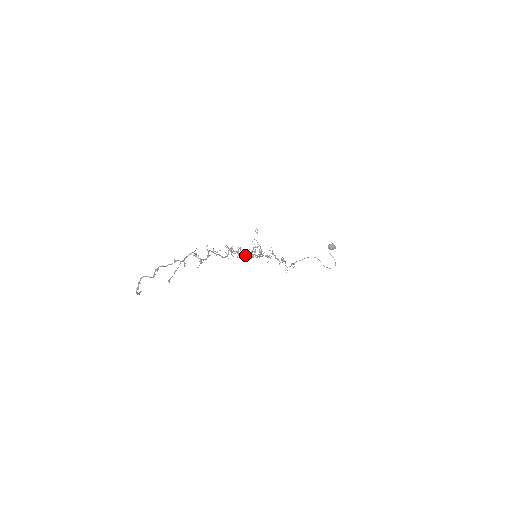
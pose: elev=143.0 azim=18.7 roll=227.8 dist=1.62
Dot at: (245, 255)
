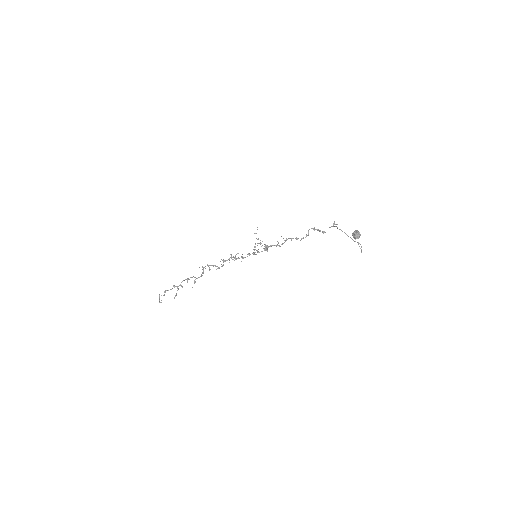
Dot at: (245, 257)
